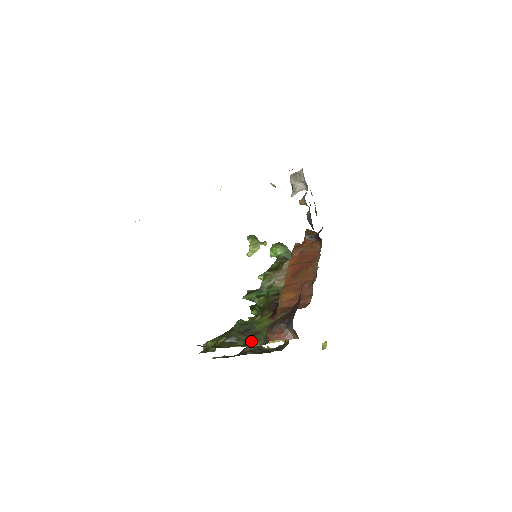
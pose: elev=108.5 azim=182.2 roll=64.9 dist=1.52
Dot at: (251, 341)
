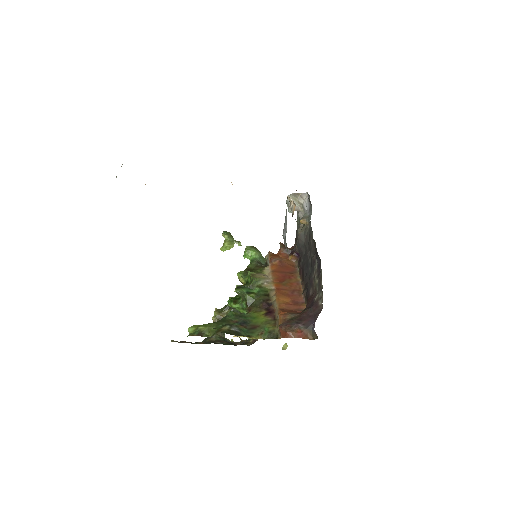
Dot at: (253, 333)
